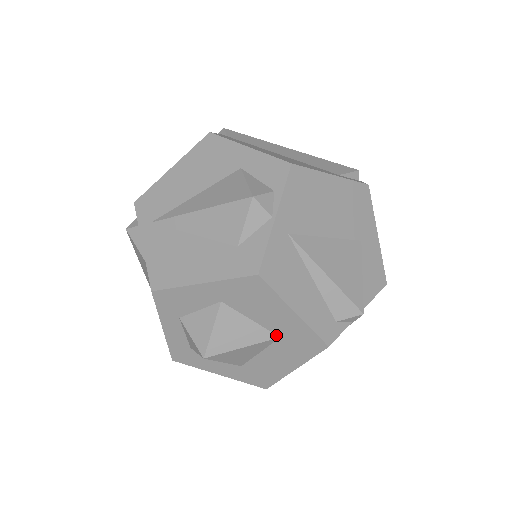
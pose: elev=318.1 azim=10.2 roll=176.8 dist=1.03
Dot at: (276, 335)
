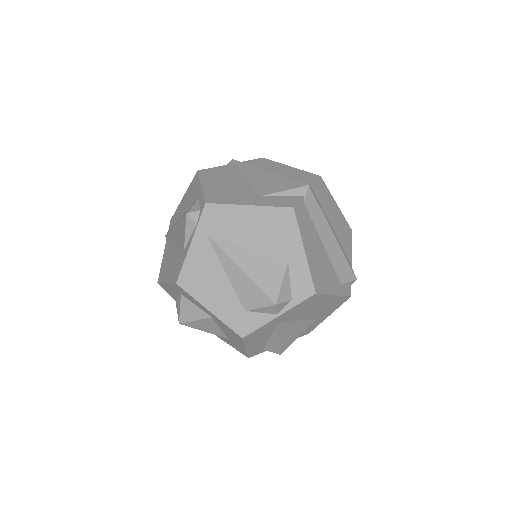
Dot at: (227, 337)
